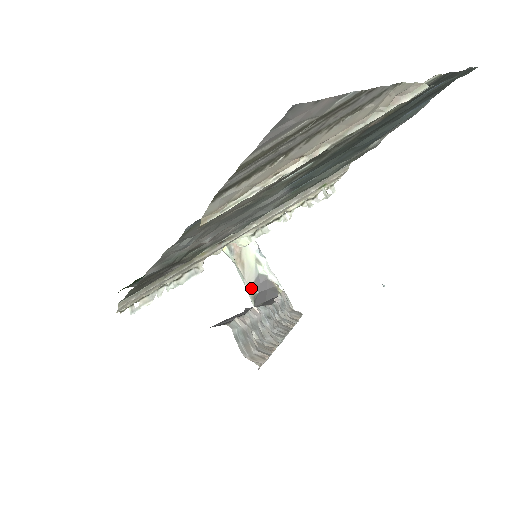
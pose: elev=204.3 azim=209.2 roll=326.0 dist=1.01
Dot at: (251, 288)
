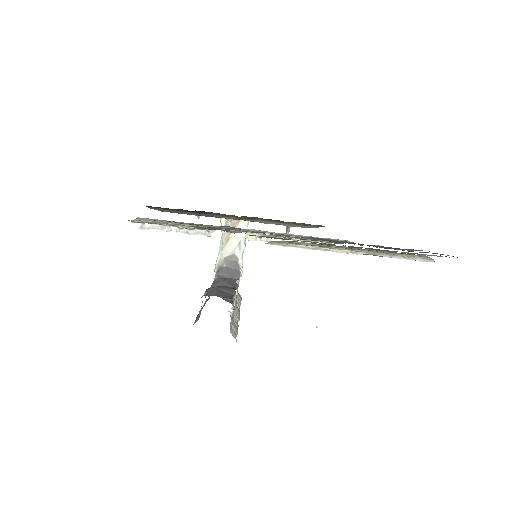
Dot at: (222, 259)
